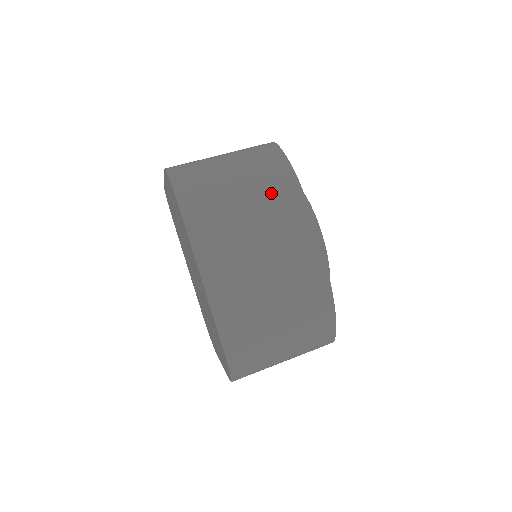
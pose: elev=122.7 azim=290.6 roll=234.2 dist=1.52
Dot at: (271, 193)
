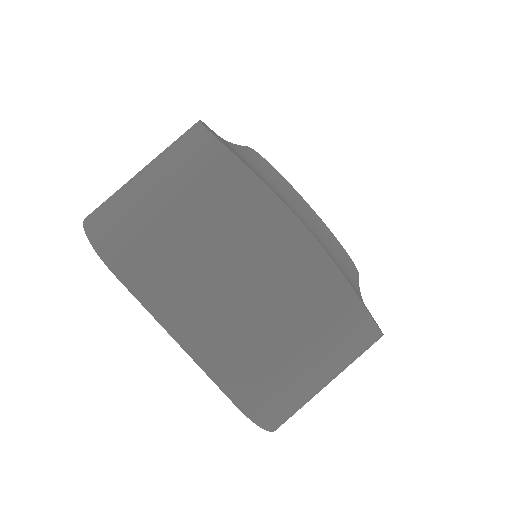
Dot at: (213, 196)
